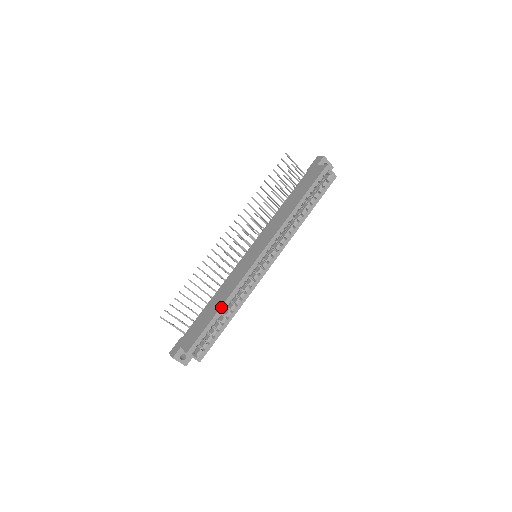
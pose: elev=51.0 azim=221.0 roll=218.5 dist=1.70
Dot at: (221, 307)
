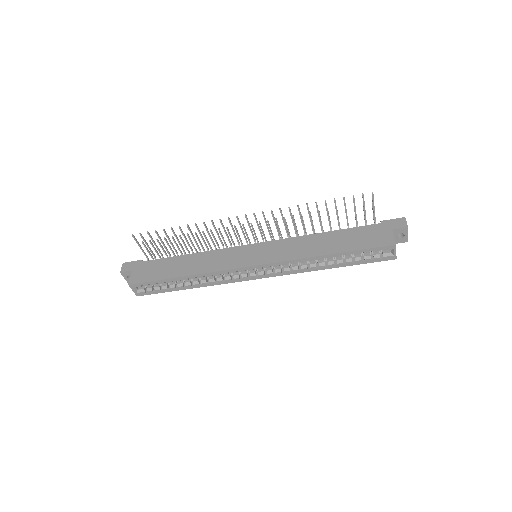
Dot at: (184, 276)
